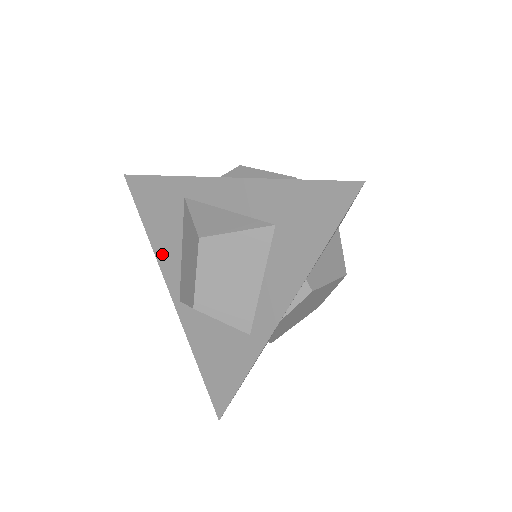
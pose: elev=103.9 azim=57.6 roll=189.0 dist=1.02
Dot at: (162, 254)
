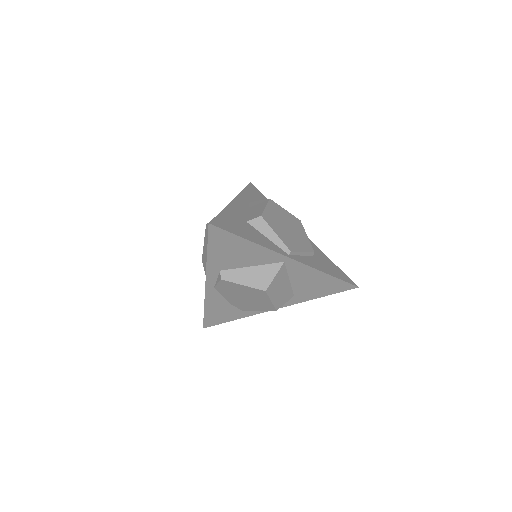
Dot at: occluded
